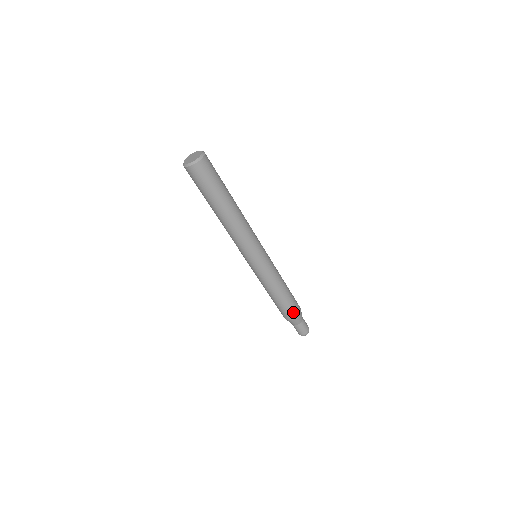
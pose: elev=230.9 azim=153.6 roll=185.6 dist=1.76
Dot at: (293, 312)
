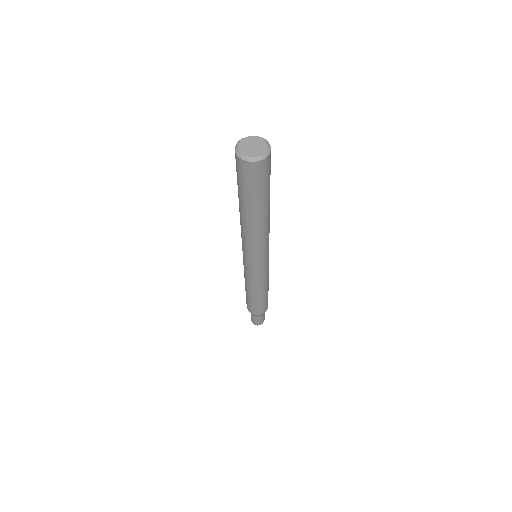
Dot at: (267, 304)
